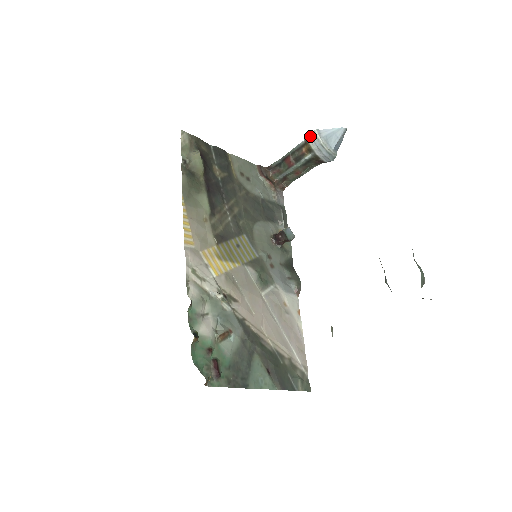
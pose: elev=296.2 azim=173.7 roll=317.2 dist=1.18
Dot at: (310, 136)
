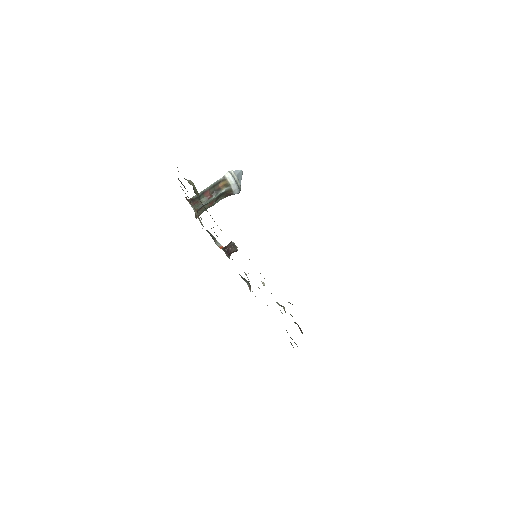
Dot at: (229, 175)
